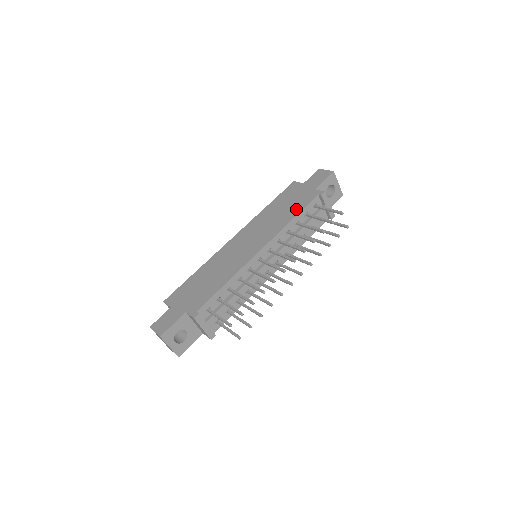
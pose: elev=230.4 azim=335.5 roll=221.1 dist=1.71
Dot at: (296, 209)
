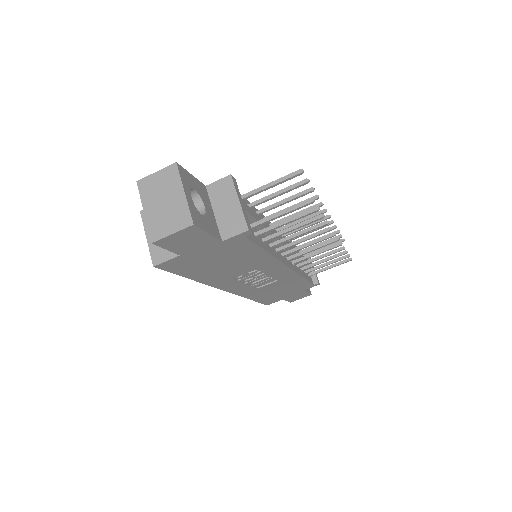
Dot at: occluded
